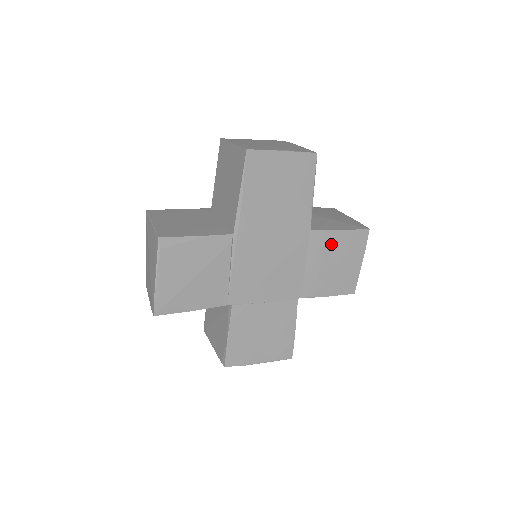
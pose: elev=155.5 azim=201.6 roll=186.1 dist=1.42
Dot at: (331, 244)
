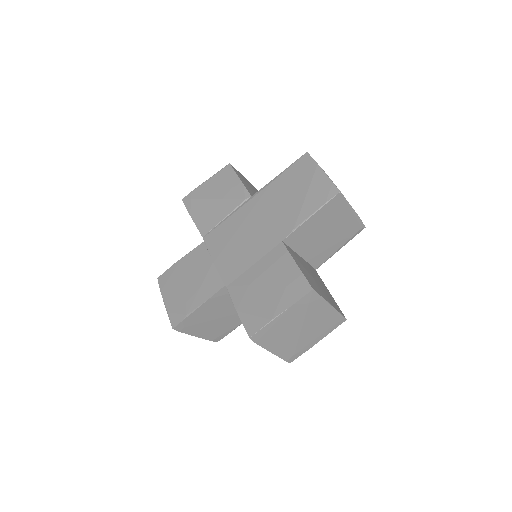
Dot at: (281, 267)
